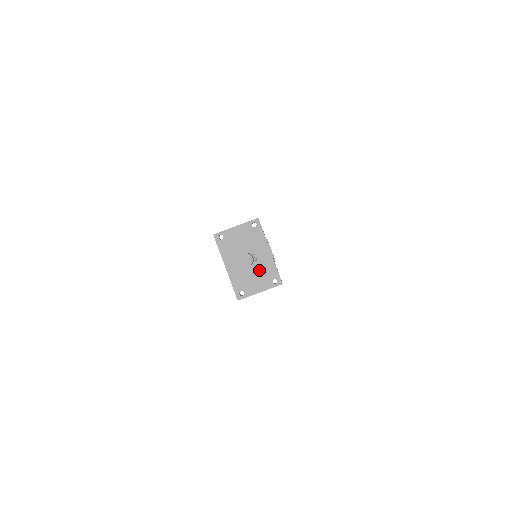
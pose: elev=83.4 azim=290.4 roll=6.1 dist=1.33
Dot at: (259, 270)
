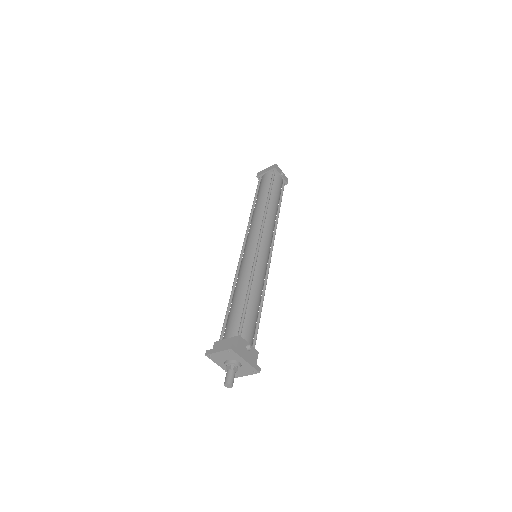
Dot at: (242, 368)
